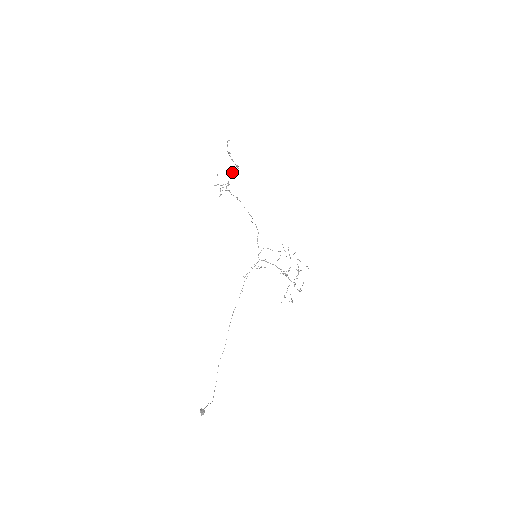
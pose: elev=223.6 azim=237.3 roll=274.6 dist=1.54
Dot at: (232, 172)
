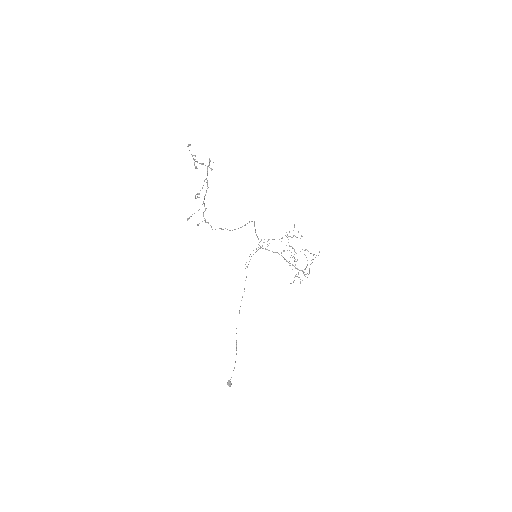
Dot at: occluded
